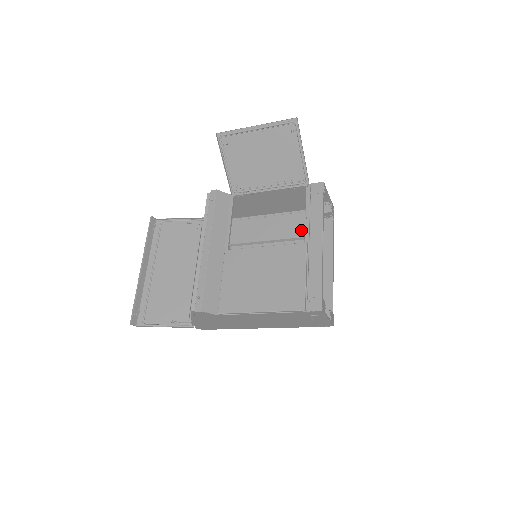
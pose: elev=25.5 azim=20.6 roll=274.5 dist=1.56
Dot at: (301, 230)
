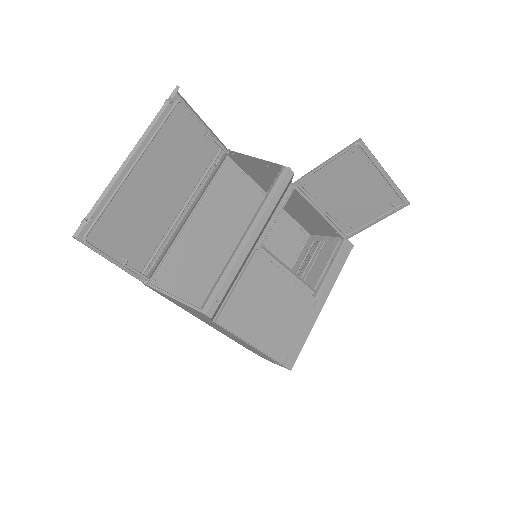
Dot at: (288, 245)
